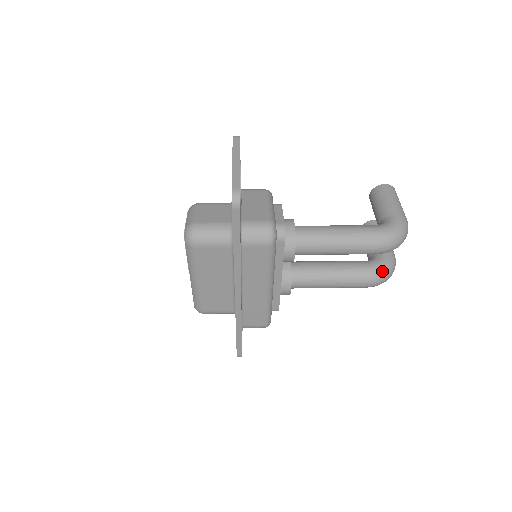
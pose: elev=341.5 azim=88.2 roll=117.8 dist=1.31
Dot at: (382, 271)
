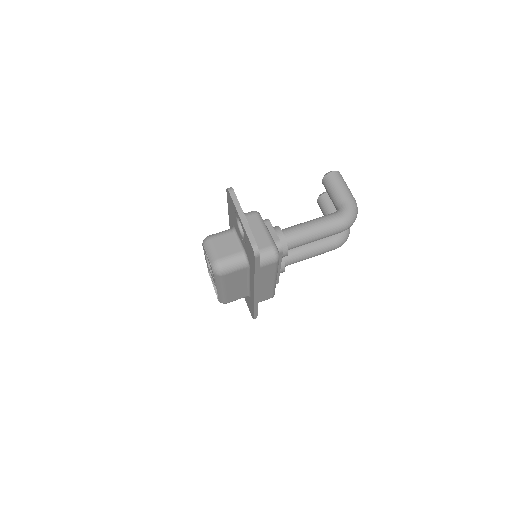
Dot at: (343, 237)
